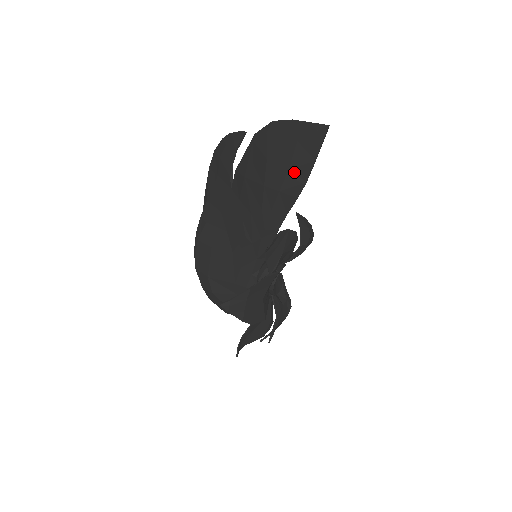
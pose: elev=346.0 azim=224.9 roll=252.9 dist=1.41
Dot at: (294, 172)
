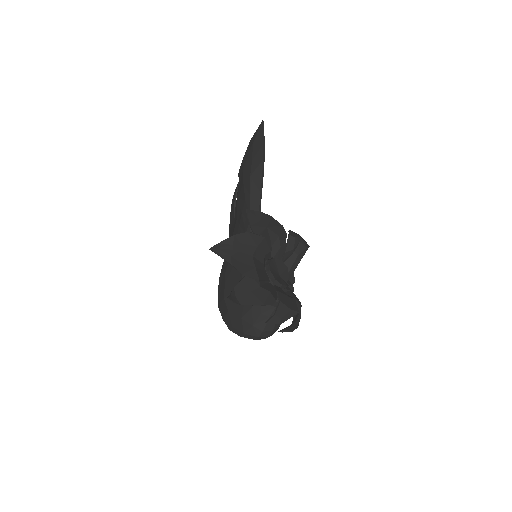
Dot at: (255, 159)
